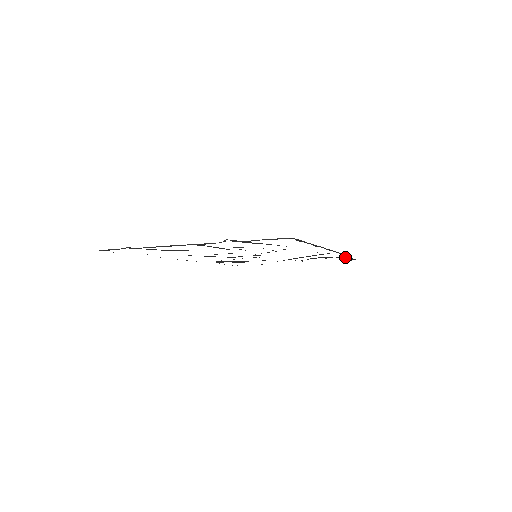
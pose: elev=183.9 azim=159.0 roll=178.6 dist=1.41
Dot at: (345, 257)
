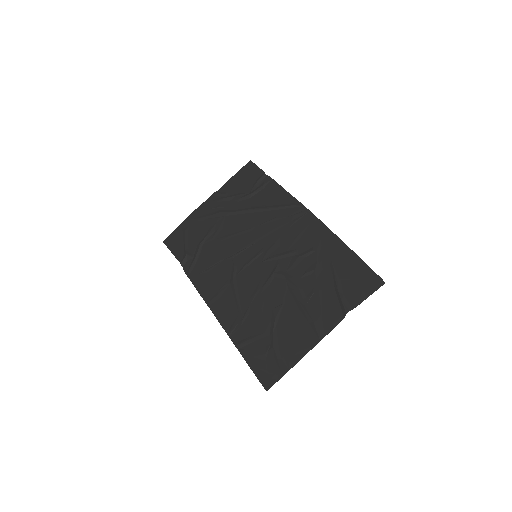
Dot at: (264, 178)
